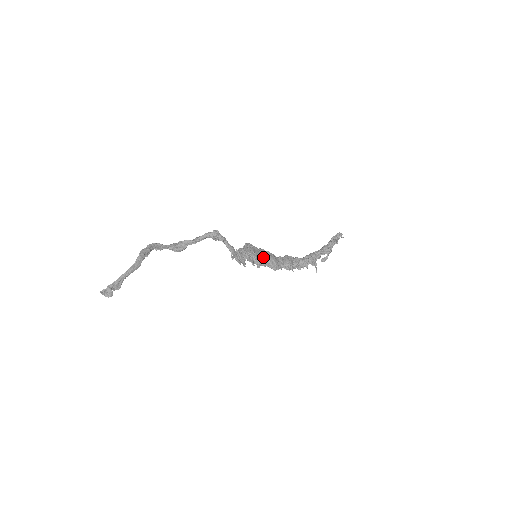
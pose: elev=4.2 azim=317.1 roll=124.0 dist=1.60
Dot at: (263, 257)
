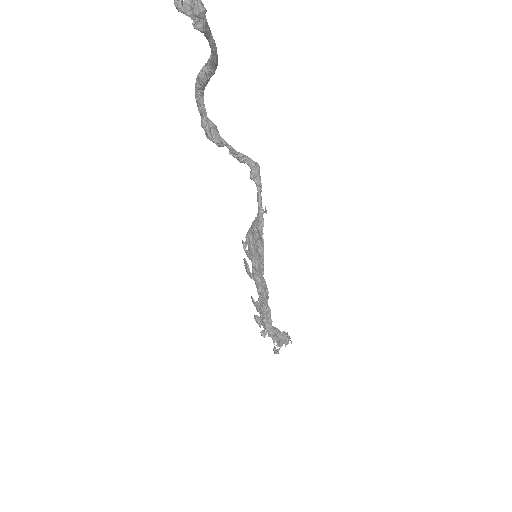
Dot at: occluded
